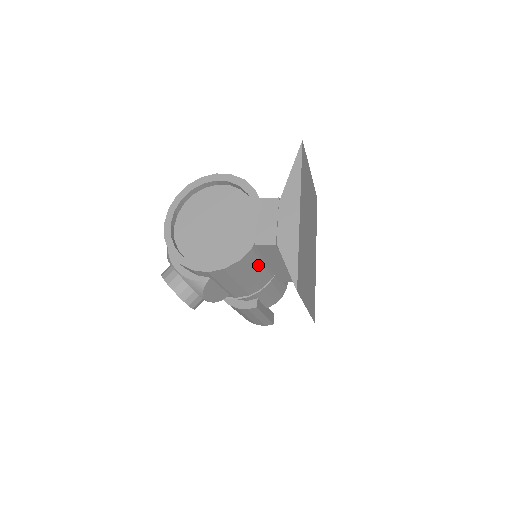
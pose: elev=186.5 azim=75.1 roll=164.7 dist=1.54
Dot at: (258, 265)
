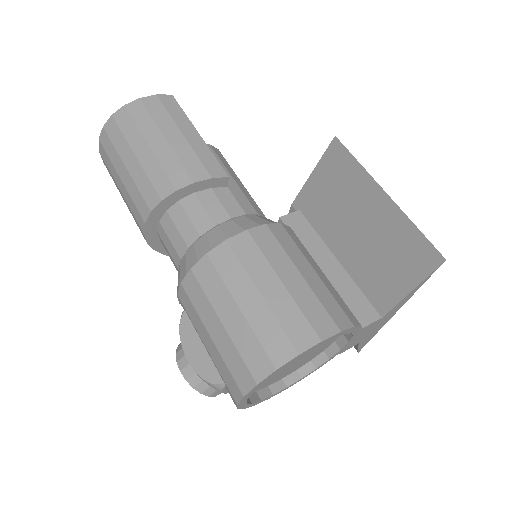
Dot at: occluded
